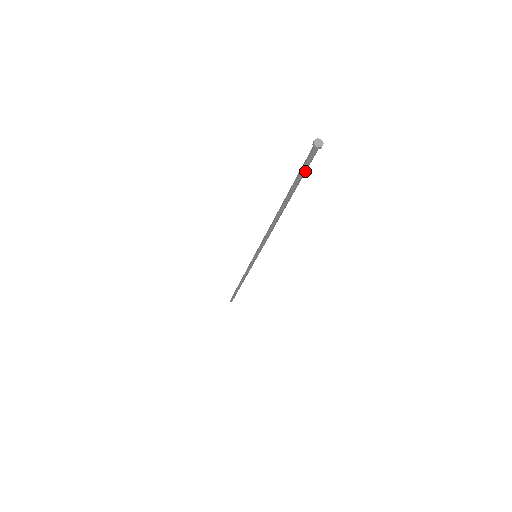
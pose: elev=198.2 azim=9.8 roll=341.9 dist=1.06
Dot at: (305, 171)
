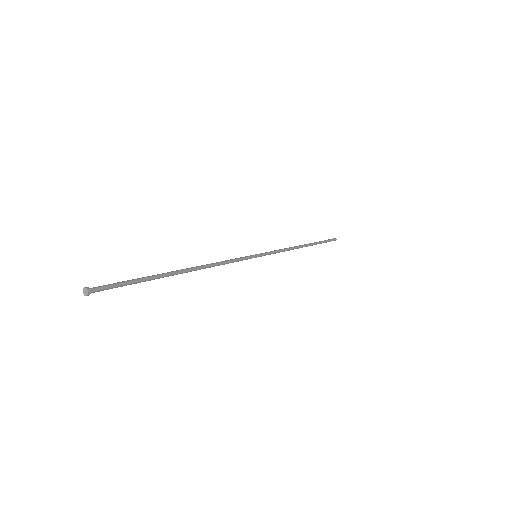
Dot at: occluded
